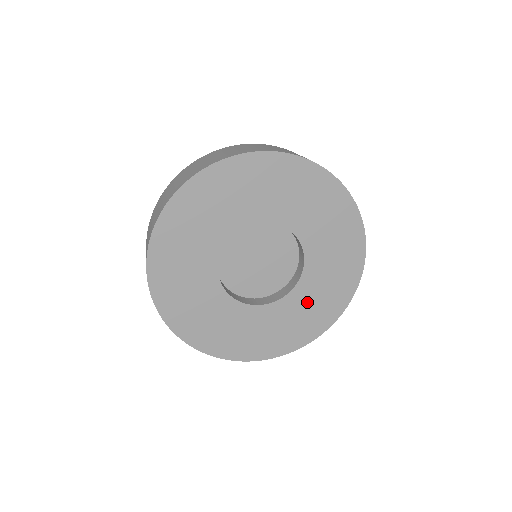
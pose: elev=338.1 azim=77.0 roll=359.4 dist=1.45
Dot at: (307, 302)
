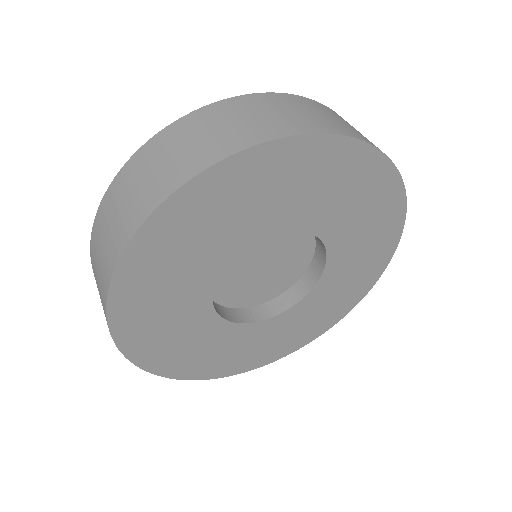
Dot at: (290, 326)
